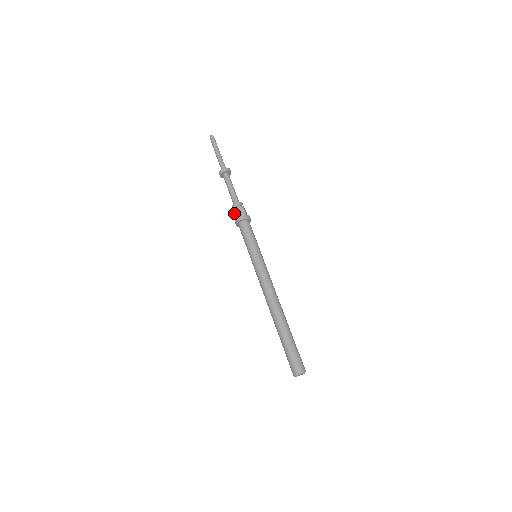
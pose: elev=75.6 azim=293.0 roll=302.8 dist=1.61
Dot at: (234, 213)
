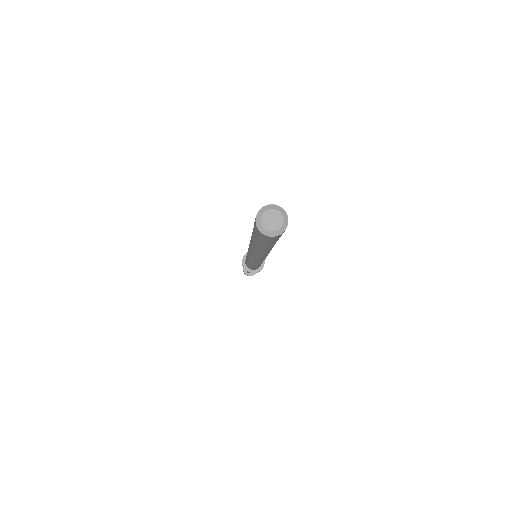
Dot at: occluded
